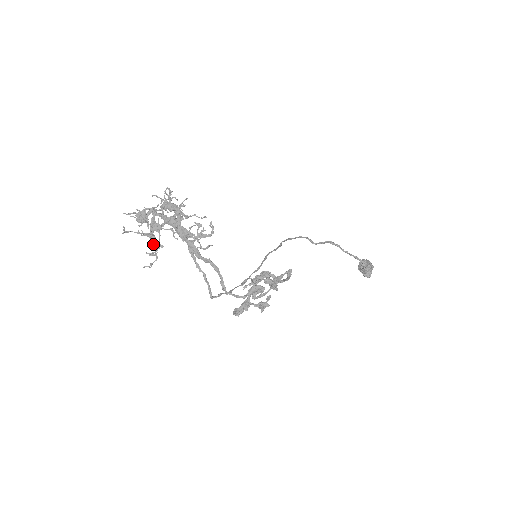
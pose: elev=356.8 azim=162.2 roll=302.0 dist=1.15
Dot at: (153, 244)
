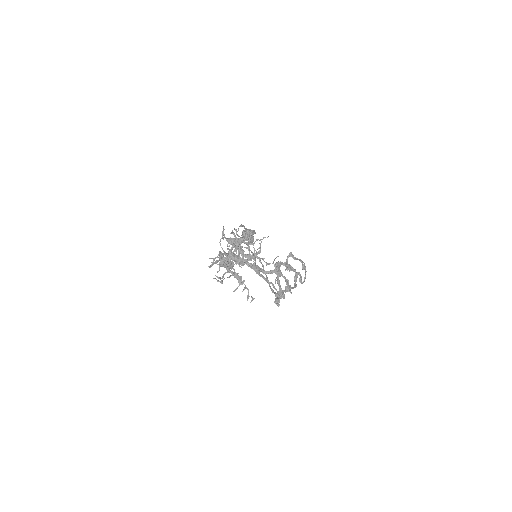
Dot at: (239, 280)
